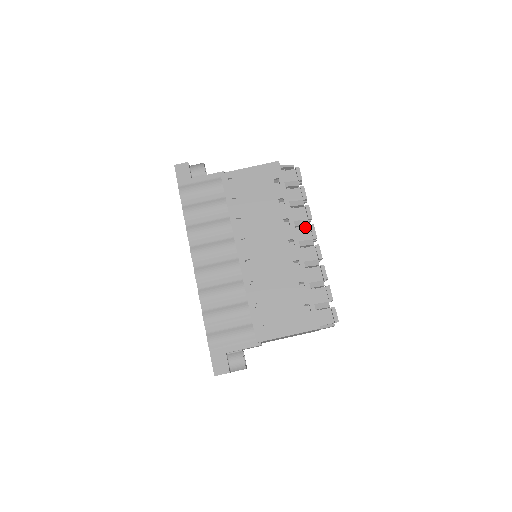
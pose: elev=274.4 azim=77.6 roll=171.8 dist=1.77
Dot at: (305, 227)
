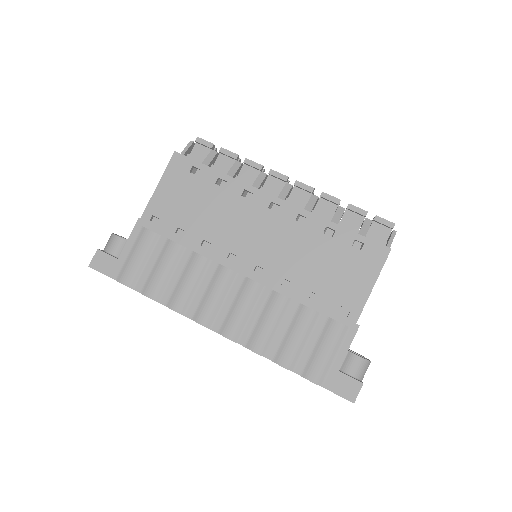
Dot at: (266, 181)
